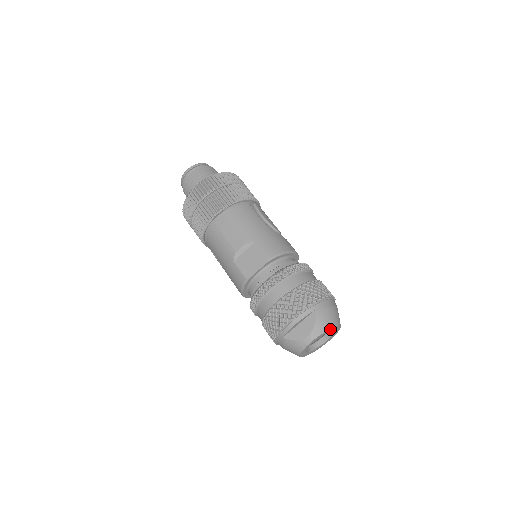
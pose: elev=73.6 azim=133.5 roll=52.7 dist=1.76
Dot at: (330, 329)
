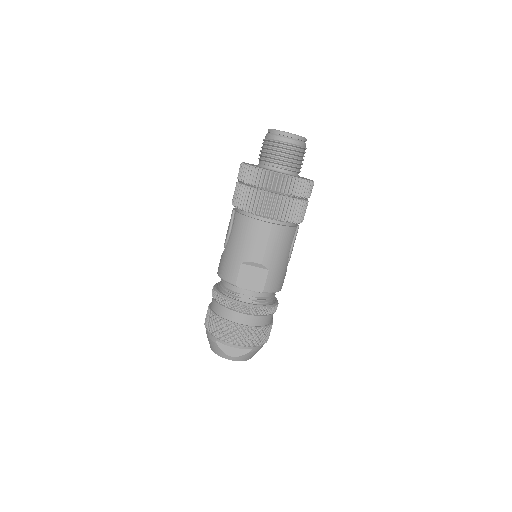
Dot at: occluded
